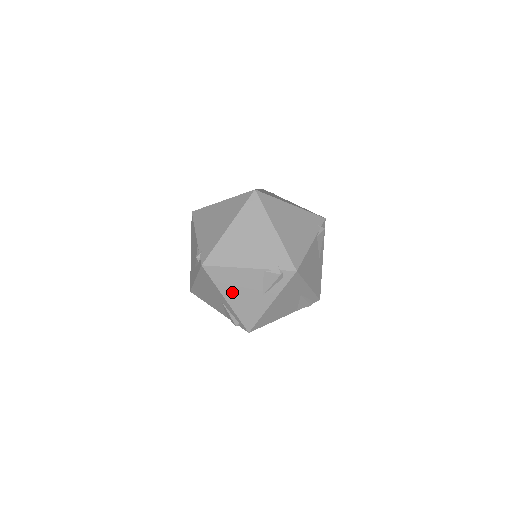
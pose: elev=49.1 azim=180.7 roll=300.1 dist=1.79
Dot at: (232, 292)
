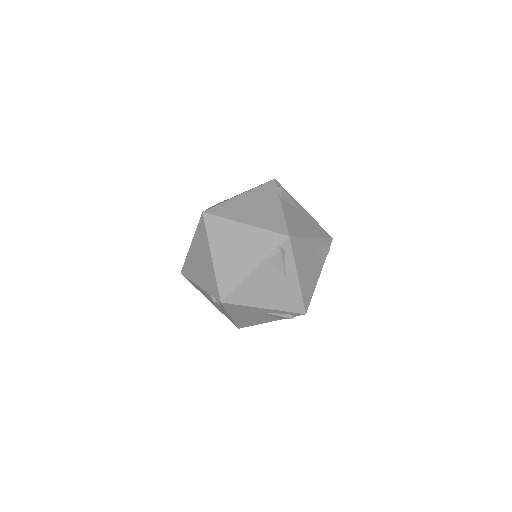
Dot at: (262, 298)
